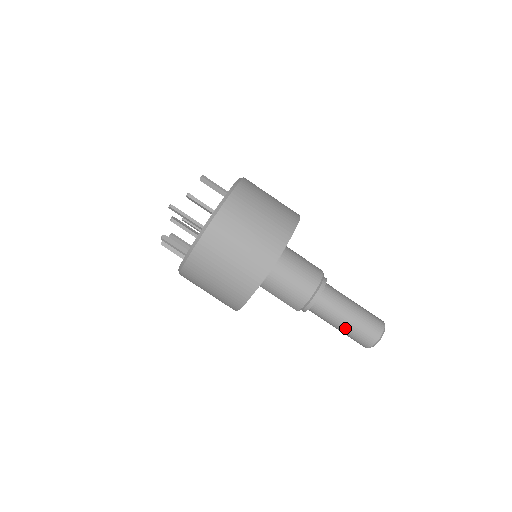
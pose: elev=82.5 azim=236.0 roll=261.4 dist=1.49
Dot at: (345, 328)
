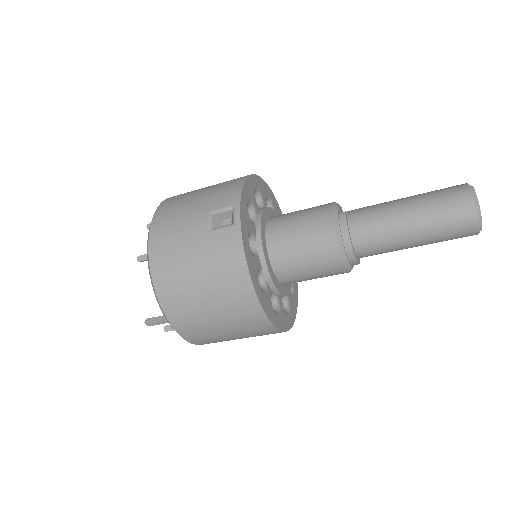
Dot at: occluded
